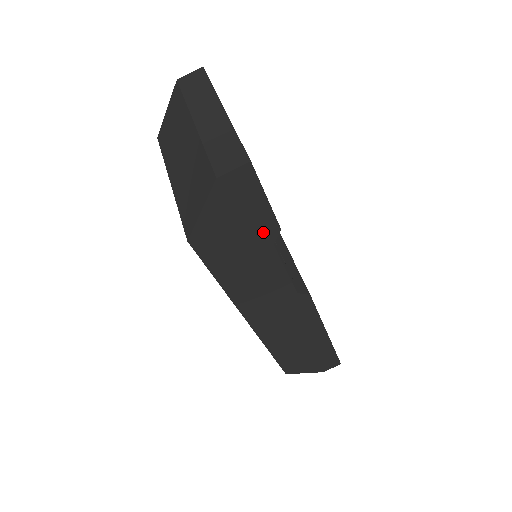
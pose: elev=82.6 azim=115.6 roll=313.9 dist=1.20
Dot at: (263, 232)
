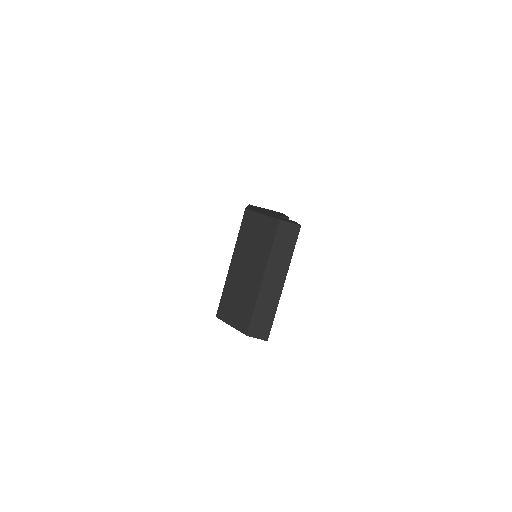
Dot at: occluded
